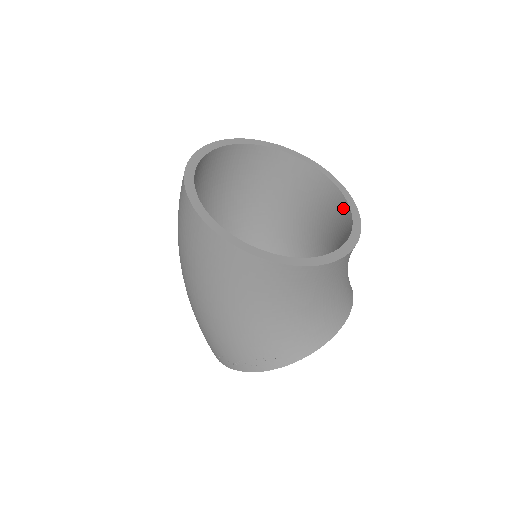
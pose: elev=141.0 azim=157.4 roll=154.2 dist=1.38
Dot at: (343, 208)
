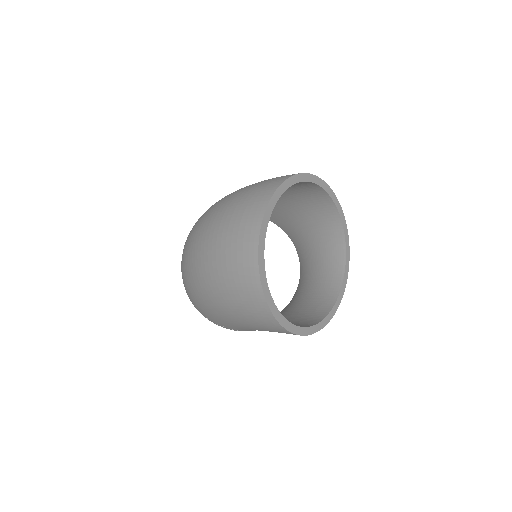
Dot at: (338, 235)
